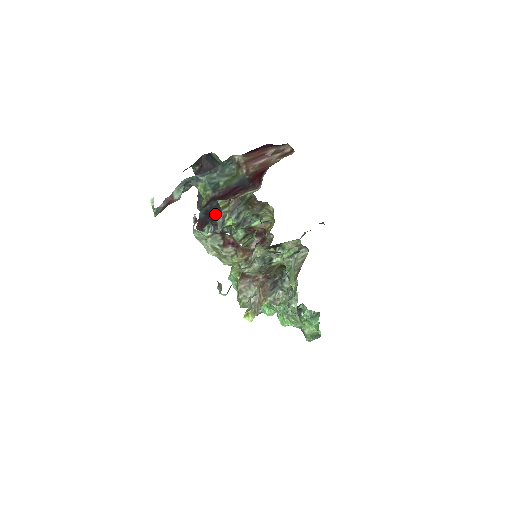
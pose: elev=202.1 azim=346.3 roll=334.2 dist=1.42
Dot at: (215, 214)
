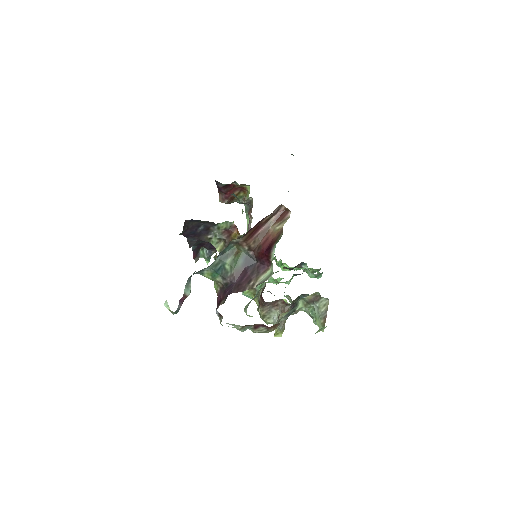
Dot at: (207, 243)
